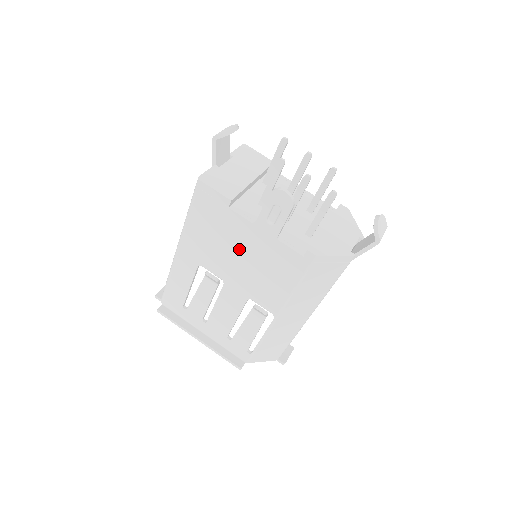
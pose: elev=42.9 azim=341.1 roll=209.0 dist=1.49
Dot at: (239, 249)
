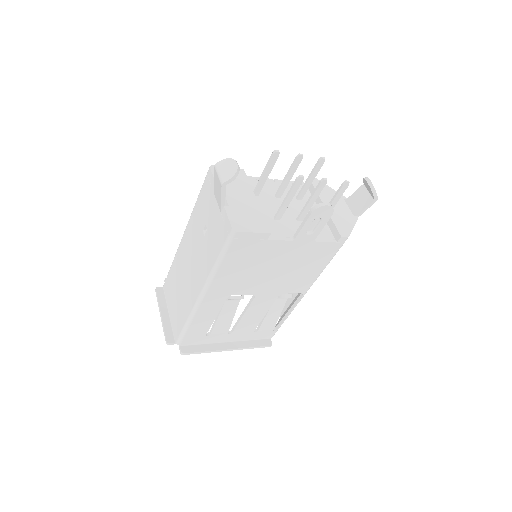
Dot at: (275, 265)
